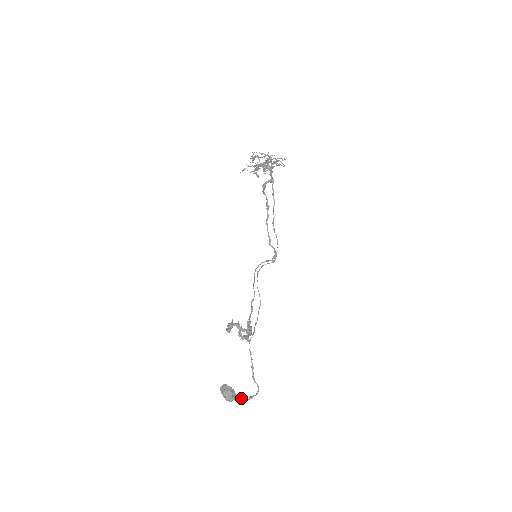
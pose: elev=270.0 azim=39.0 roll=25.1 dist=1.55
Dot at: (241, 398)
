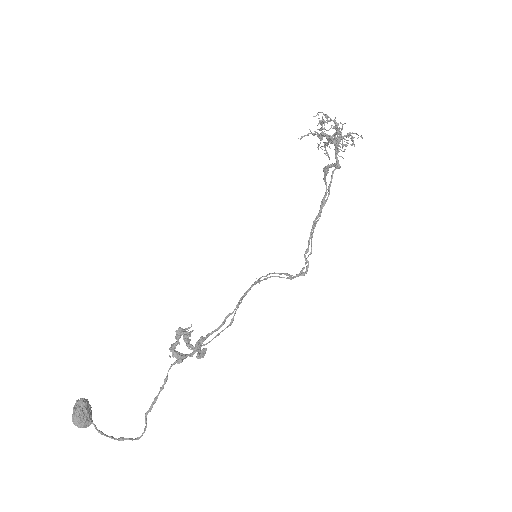
Dot at: (98, 431)
